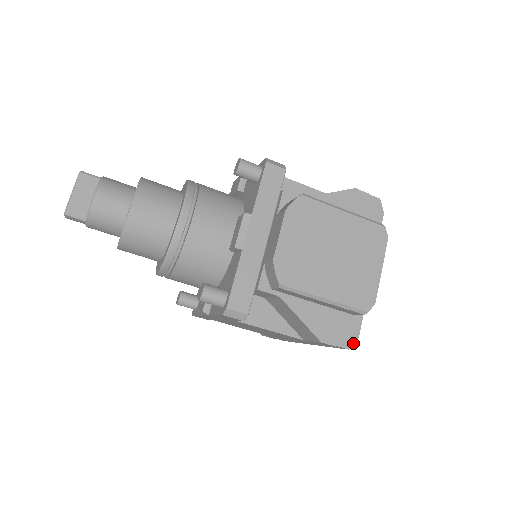
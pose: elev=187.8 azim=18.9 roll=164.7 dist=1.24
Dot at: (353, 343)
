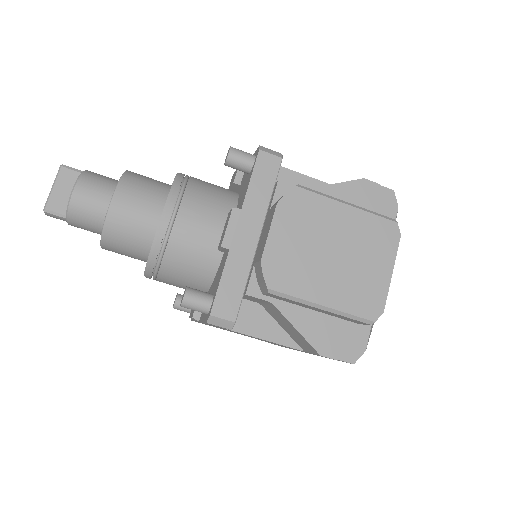
Dot at: (359, 357)
